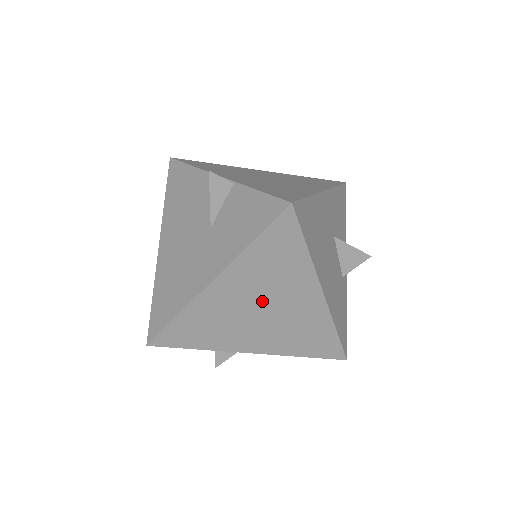
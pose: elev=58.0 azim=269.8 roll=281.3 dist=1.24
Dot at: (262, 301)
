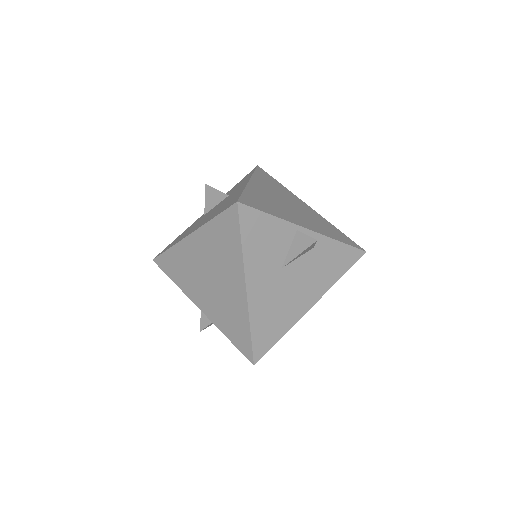
Dot at: occluded
